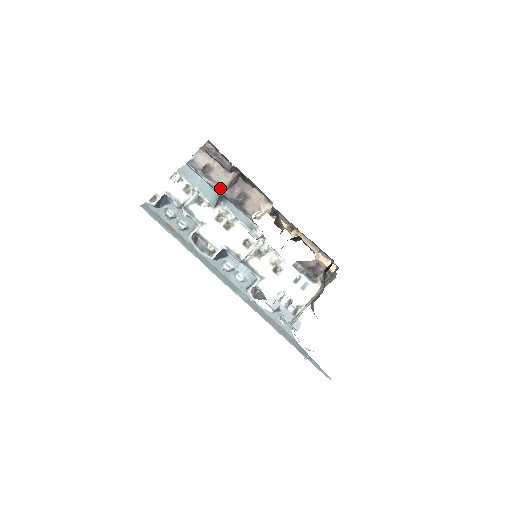
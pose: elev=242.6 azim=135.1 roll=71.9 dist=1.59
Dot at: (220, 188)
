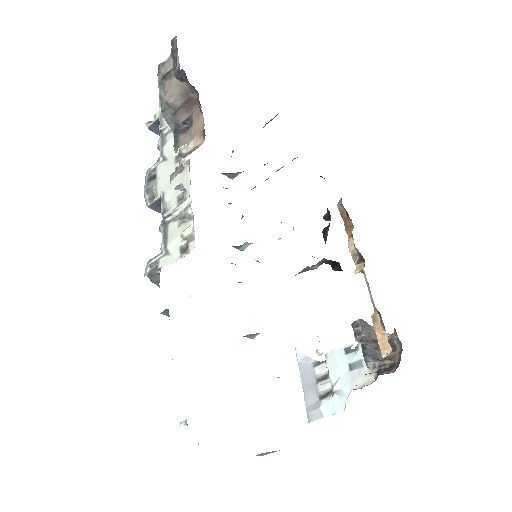
Dot at: (163, 100)
